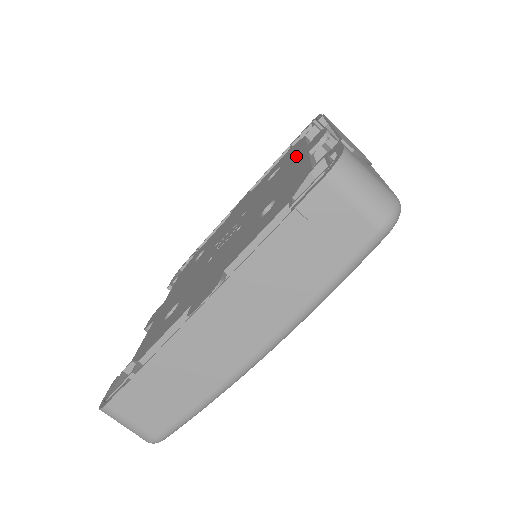
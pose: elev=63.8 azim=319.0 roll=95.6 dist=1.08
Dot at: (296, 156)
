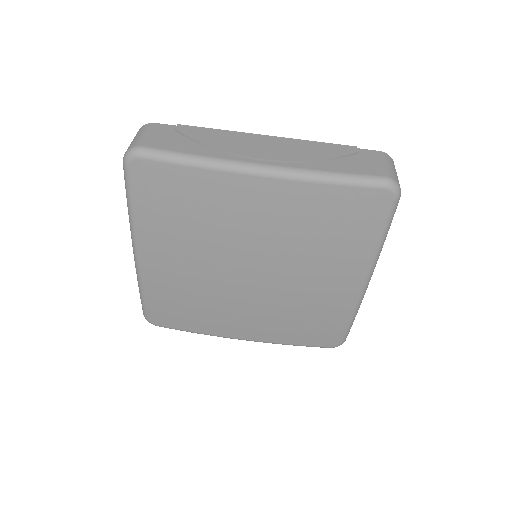
Dot at: occluded
